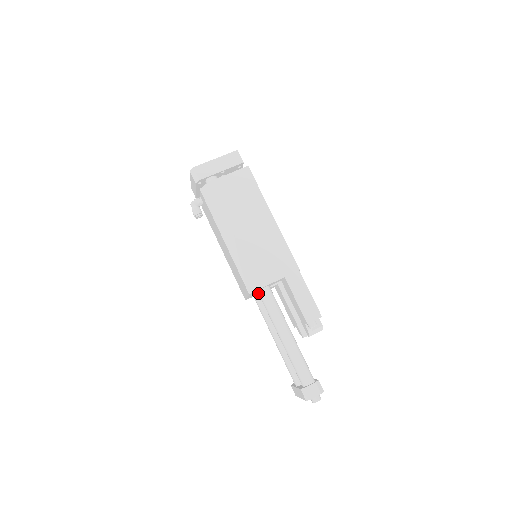
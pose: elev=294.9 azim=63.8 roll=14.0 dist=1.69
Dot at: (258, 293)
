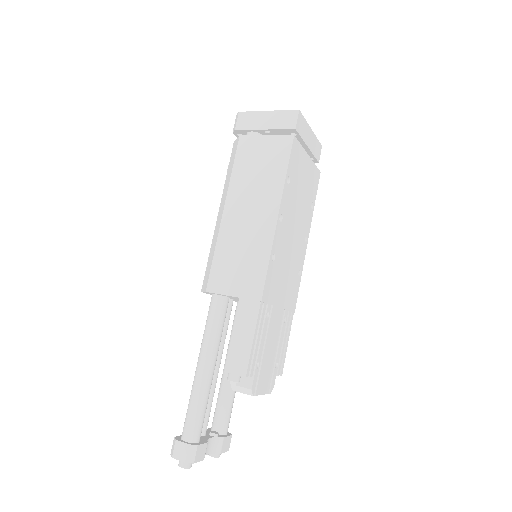
Dot at: occluded
